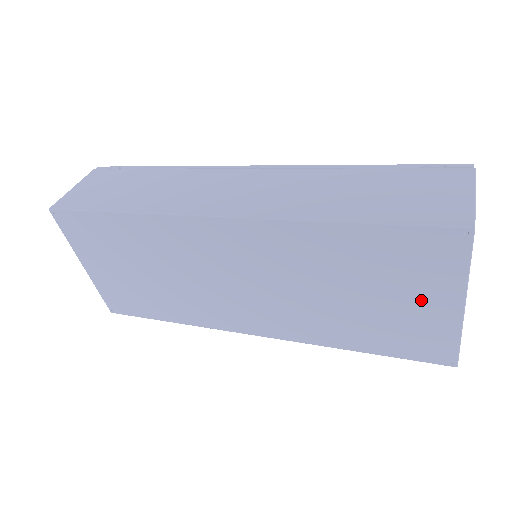
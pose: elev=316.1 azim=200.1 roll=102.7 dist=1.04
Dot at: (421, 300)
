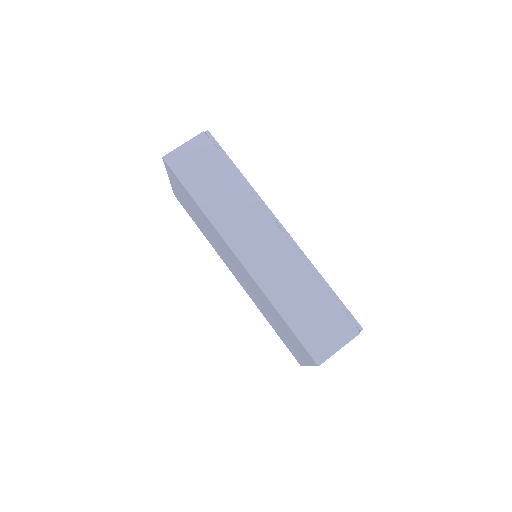
Dot at: (297, 349)
